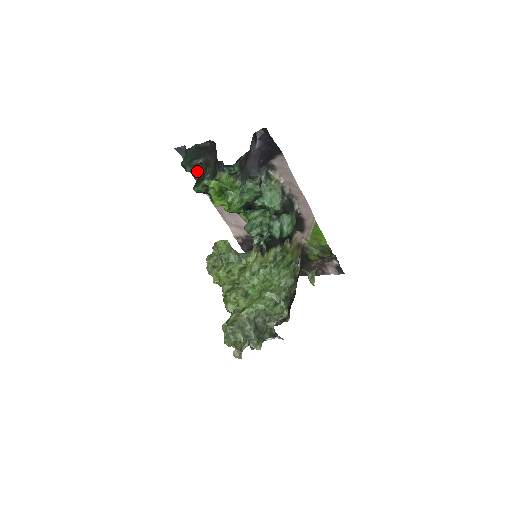
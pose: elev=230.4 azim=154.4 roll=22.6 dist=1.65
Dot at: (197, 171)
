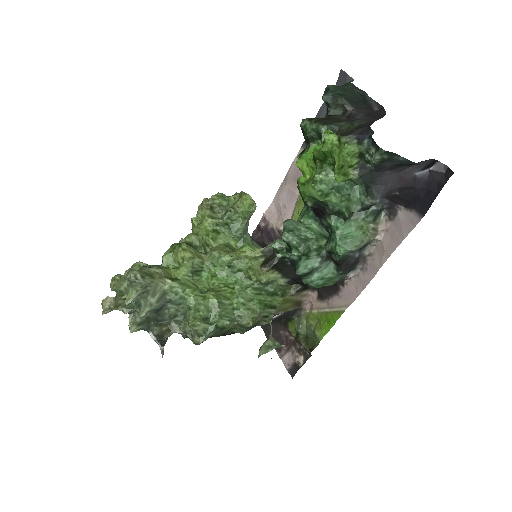
Dot at: (331, 111)
